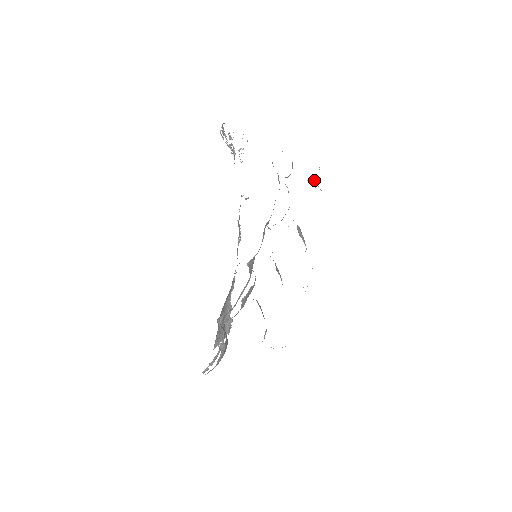
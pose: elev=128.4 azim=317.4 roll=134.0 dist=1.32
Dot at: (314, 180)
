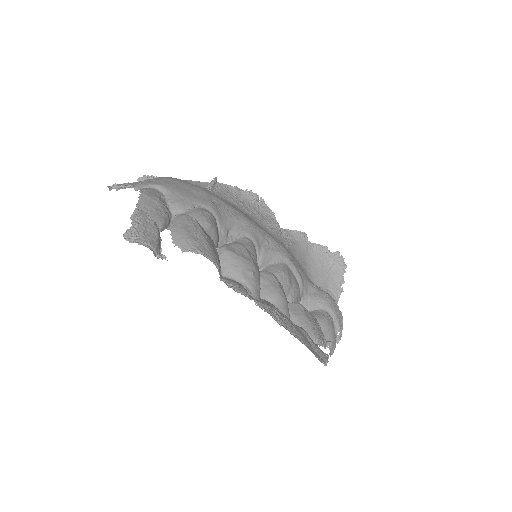
Dot at: (155, 256)
